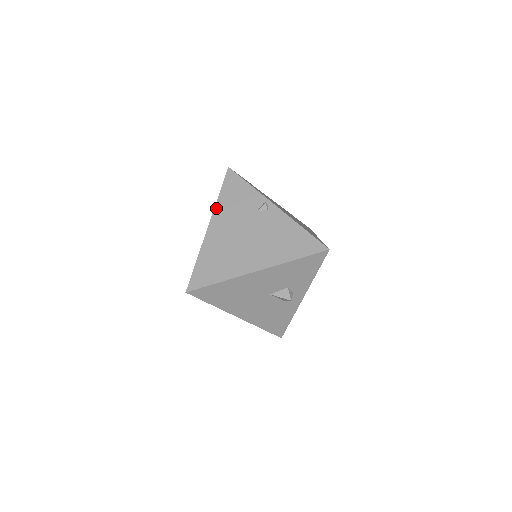
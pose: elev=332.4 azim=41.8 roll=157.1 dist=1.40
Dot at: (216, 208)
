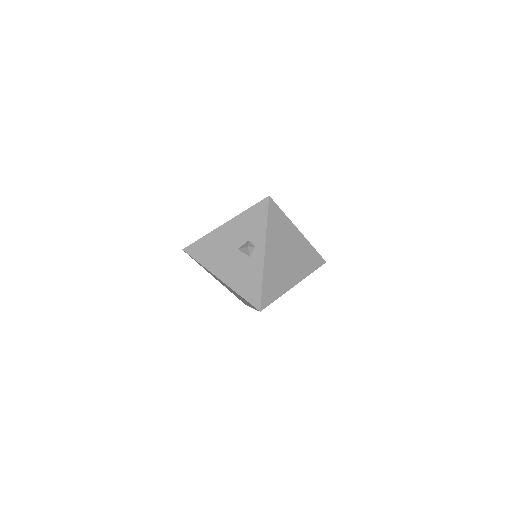
Dot at: occluded
